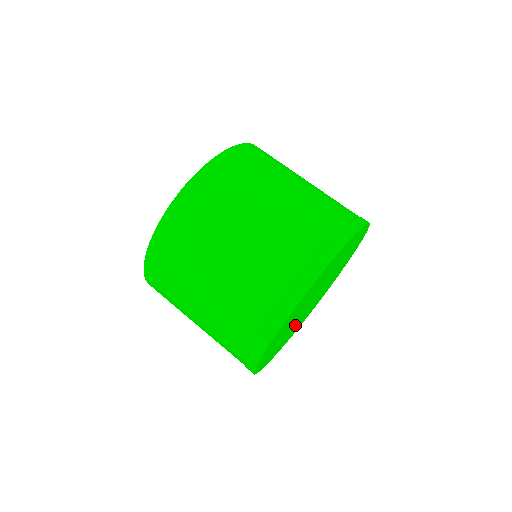
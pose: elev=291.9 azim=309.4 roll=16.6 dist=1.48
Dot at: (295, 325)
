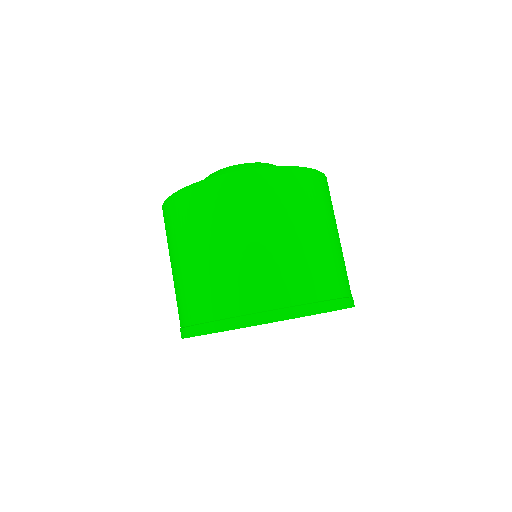
Dot at: occluded
